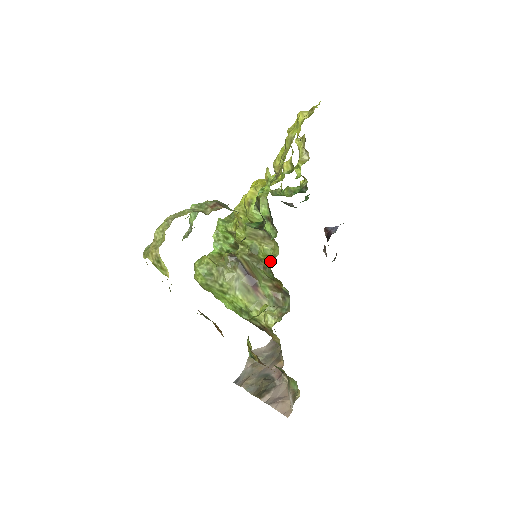
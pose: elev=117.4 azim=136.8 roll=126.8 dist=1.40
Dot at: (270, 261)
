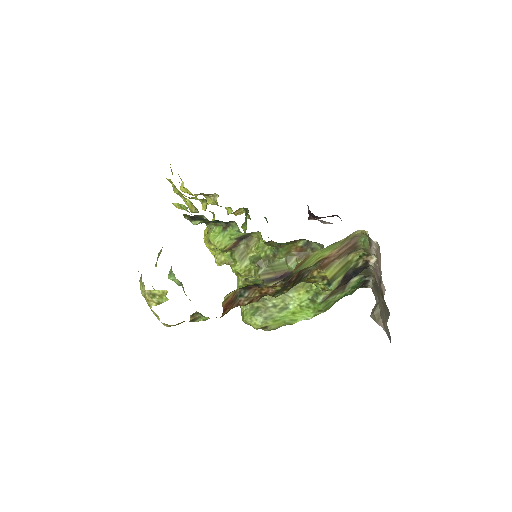
Dot at: occluded
